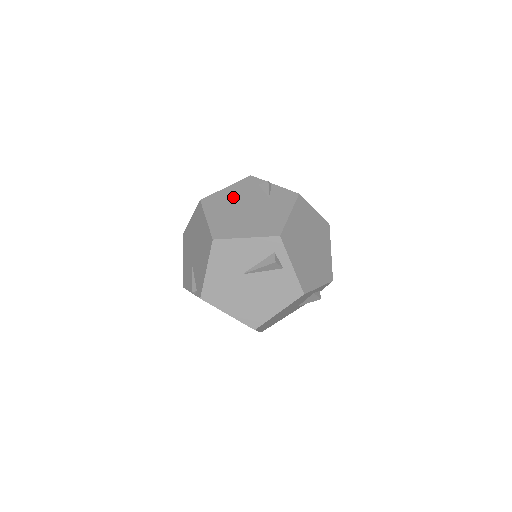
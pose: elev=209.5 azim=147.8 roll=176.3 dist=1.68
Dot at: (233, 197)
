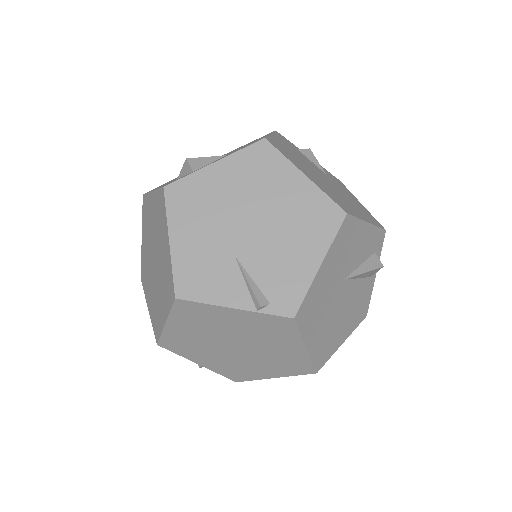
Dot at: (295, 154)
